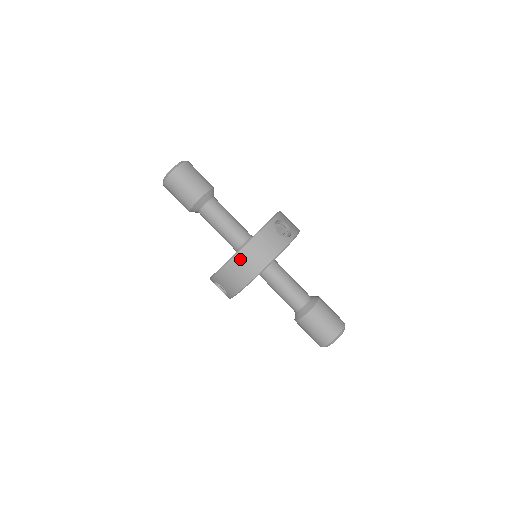
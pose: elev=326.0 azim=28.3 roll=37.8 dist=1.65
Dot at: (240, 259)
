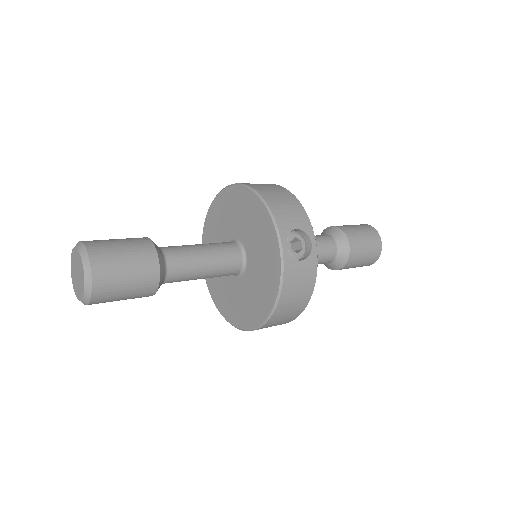
Dot at: (275, 320)
